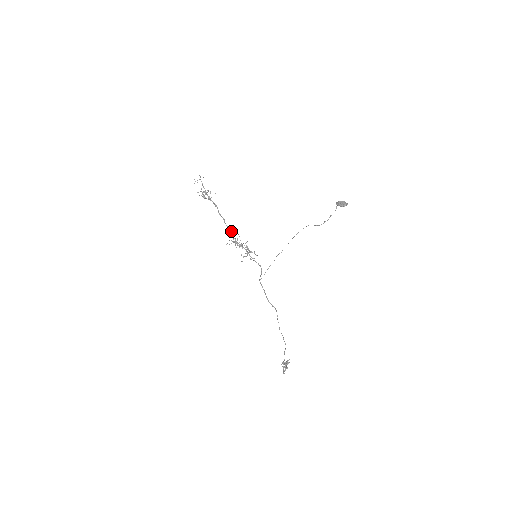
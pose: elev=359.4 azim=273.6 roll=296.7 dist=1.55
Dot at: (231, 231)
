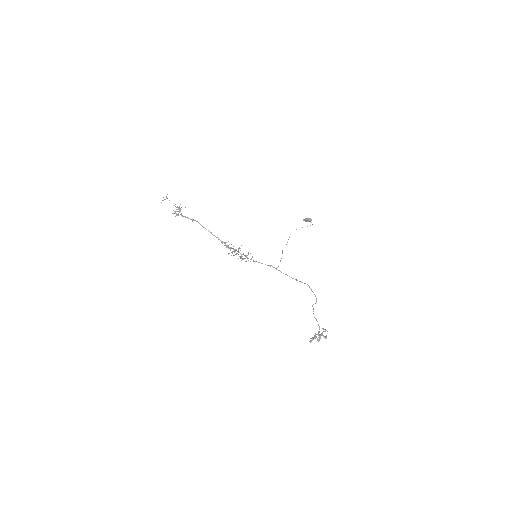
Dot at: (220, 240)
